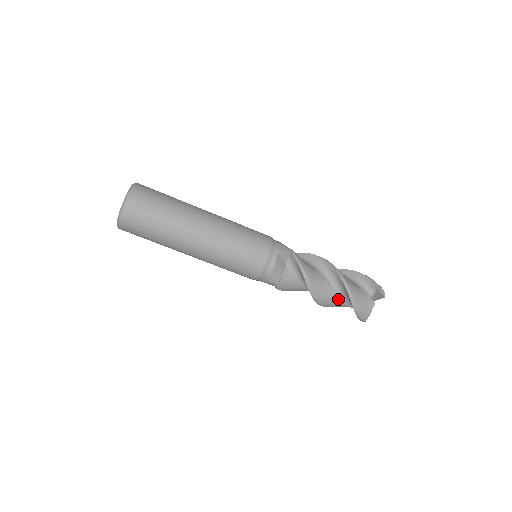
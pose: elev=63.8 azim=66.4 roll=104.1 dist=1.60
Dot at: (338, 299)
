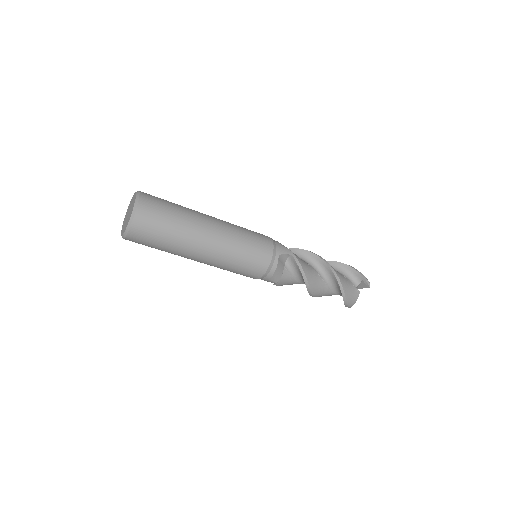
Dot at: (329, 291)
